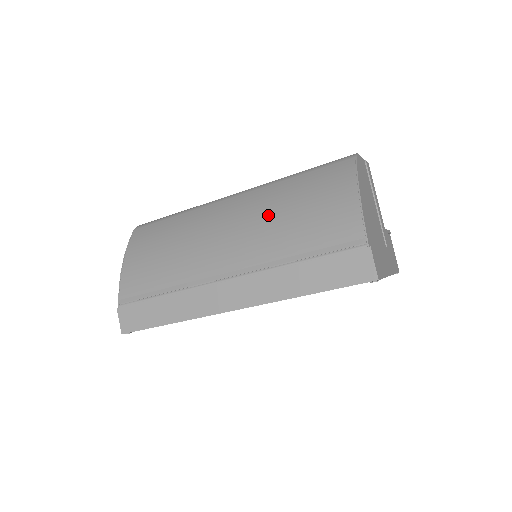
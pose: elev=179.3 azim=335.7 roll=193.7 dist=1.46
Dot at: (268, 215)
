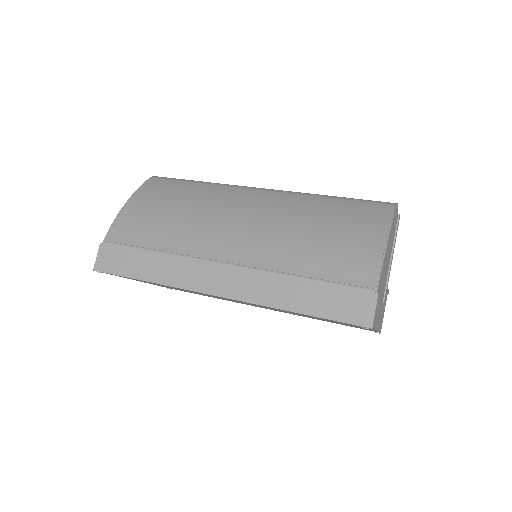
Dot at: (290, 221)
